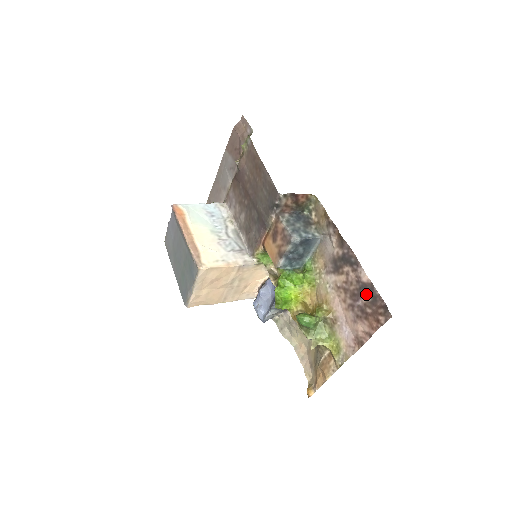
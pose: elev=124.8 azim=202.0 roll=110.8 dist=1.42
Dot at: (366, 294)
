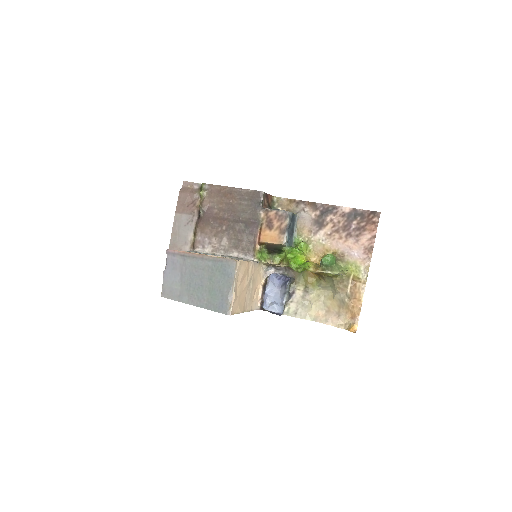
Dot at: (354, 217)
